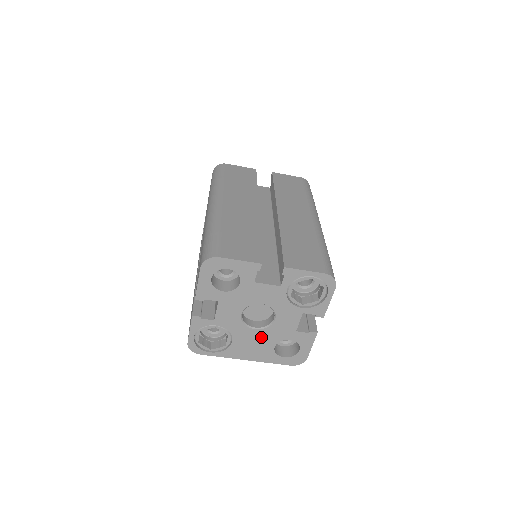
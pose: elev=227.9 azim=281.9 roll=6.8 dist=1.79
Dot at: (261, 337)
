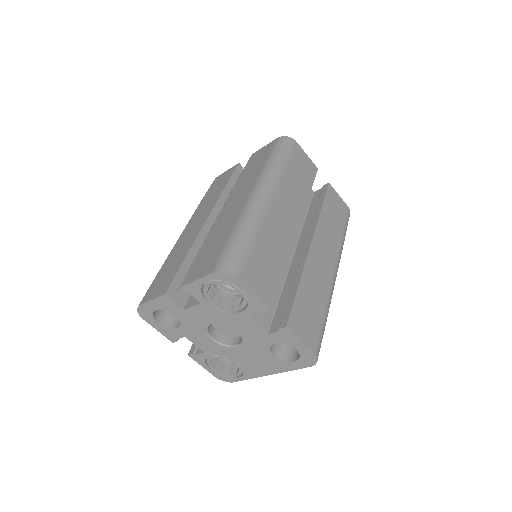
Dot at: (251, 351)
